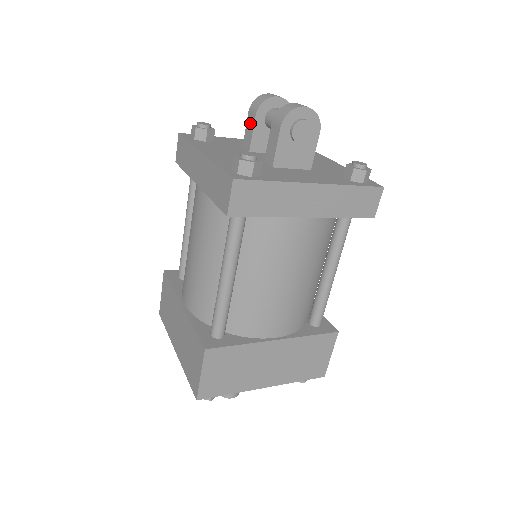
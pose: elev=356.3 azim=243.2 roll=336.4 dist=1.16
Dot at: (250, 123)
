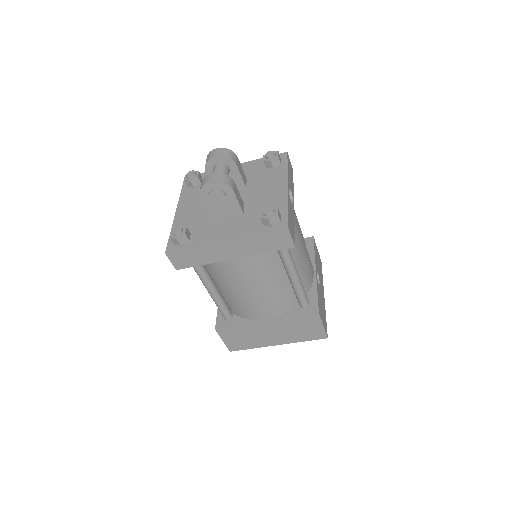
Dot at: occluded
